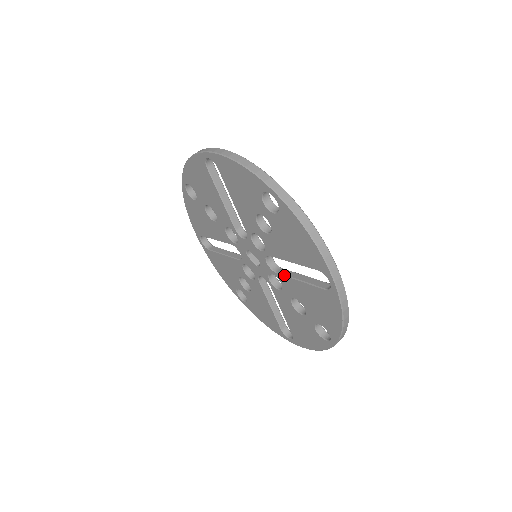
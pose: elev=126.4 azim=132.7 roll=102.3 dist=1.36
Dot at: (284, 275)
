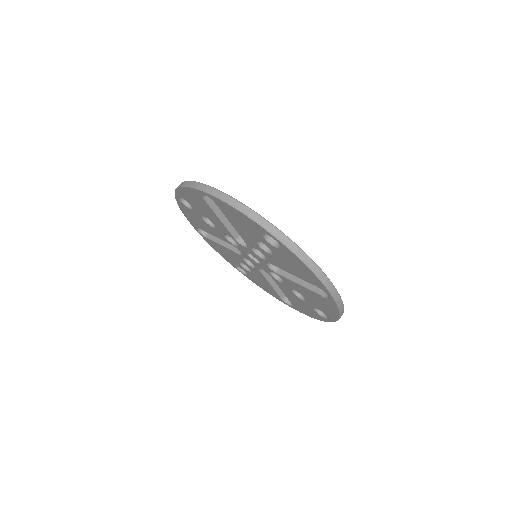
Dot at: (285, 277)
